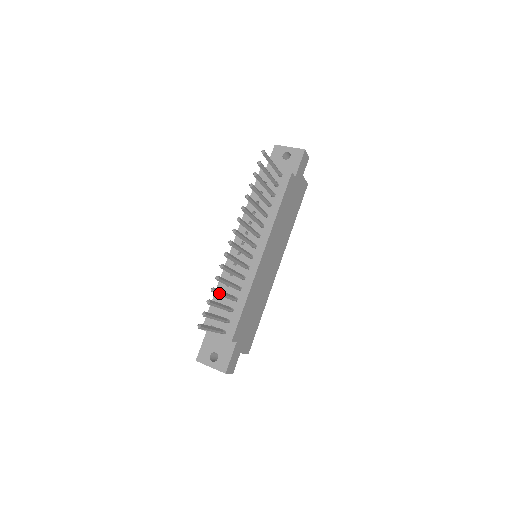
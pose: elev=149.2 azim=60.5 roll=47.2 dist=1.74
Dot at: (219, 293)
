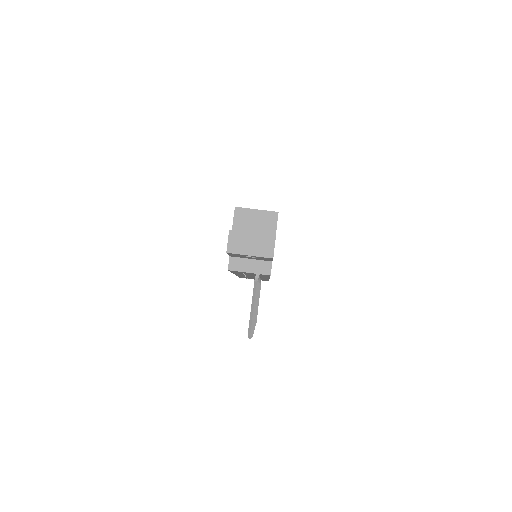
Dot at: occluded
